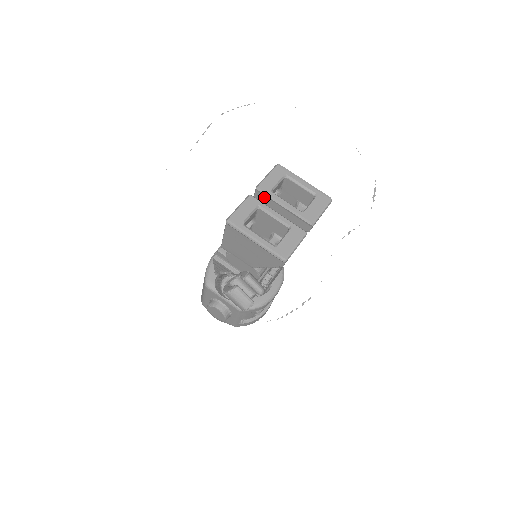
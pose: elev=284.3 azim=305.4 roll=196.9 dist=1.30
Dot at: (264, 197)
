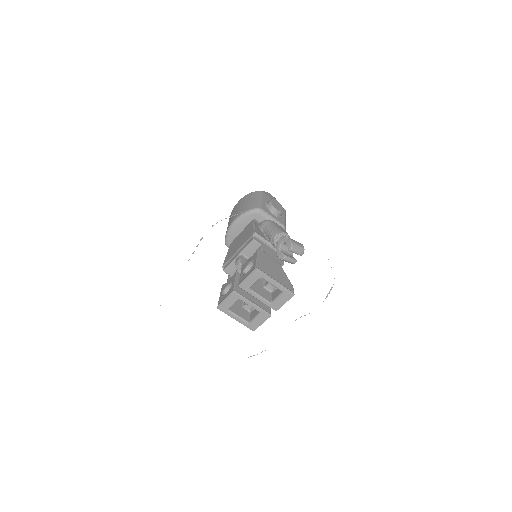
Dot at: (245, 288)
